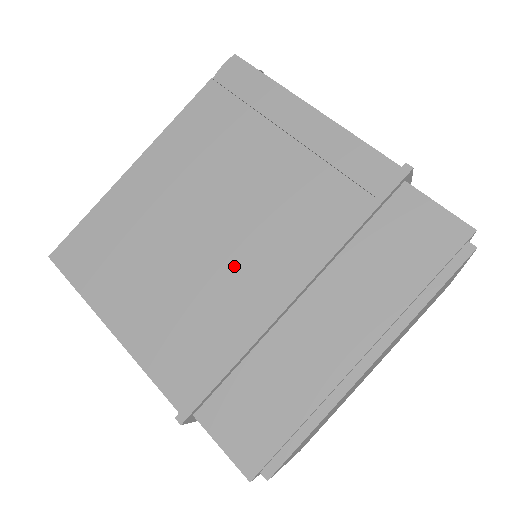
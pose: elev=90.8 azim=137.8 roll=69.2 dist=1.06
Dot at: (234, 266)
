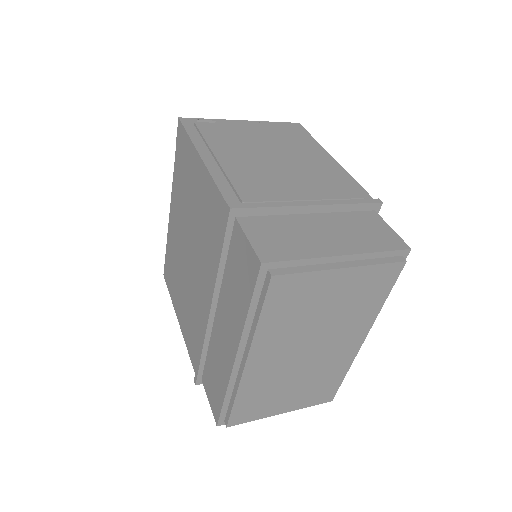
Dot at: (196, 287)
